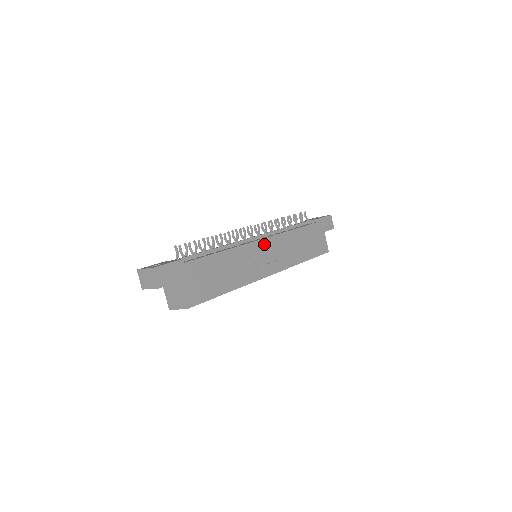
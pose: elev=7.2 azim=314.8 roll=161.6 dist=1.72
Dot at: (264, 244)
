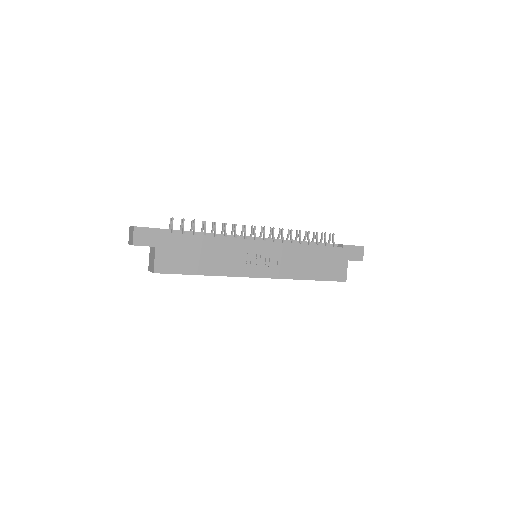
Dot at: (264, 246)
